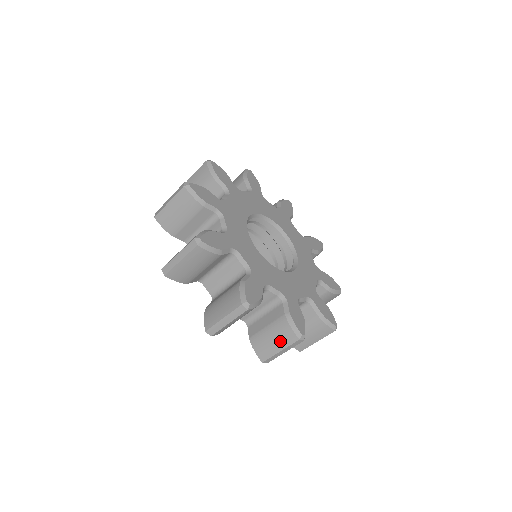
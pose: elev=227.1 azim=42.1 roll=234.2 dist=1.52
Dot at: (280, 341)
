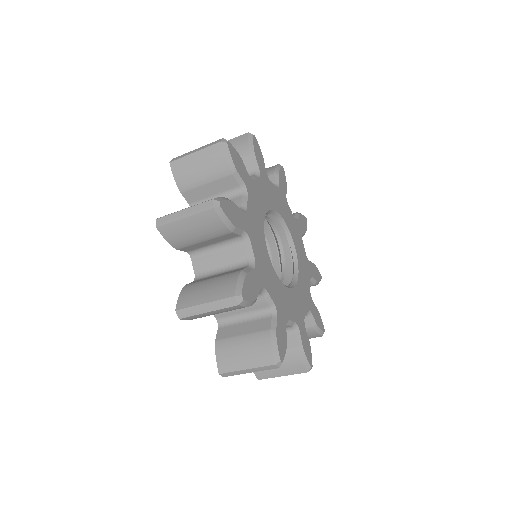
Dot at: (252, 357)
